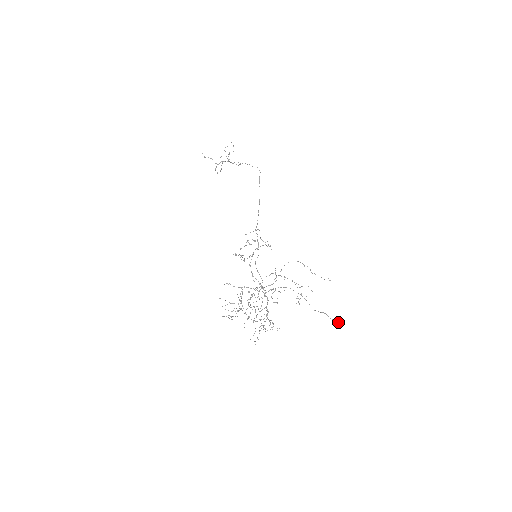
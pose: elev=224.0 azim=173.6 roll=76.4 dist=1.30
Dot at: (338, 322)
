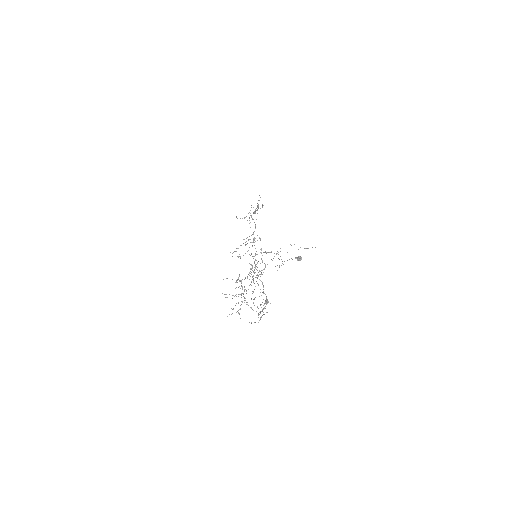
Dot at: (296, 257)
